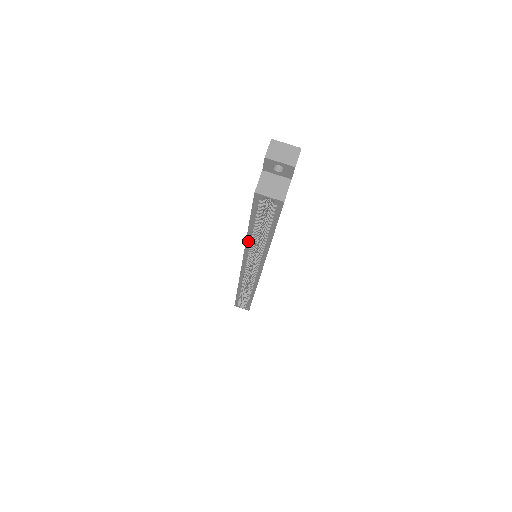
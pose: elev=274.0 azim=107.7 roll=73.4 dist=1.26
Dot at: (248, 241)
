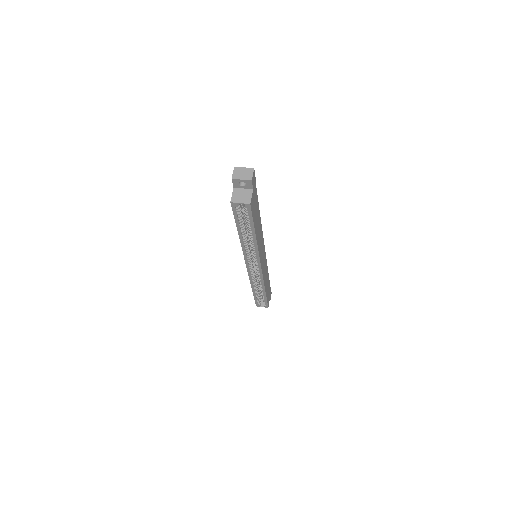
Dot at: (241, 241)
